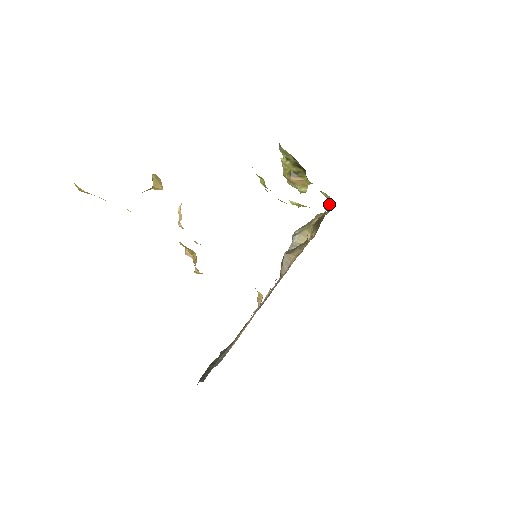
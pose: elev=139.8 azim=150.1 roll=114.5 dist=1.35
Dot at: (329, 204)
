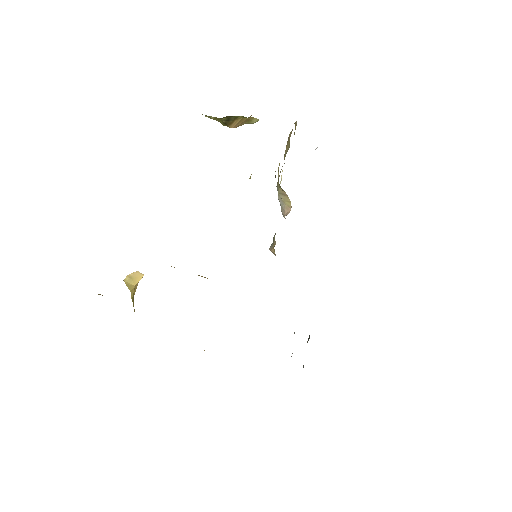
Dot at: occluded
